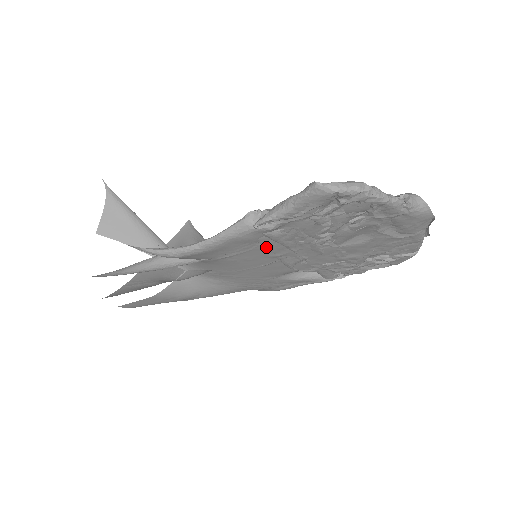
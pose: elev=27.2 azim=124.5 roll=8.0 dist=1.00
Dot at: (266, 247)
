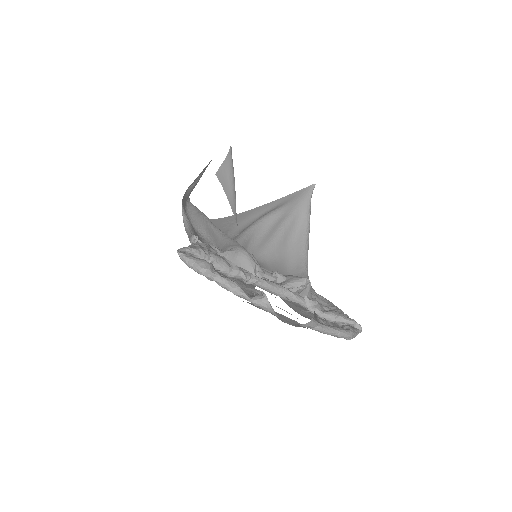
Dot at: occluded
